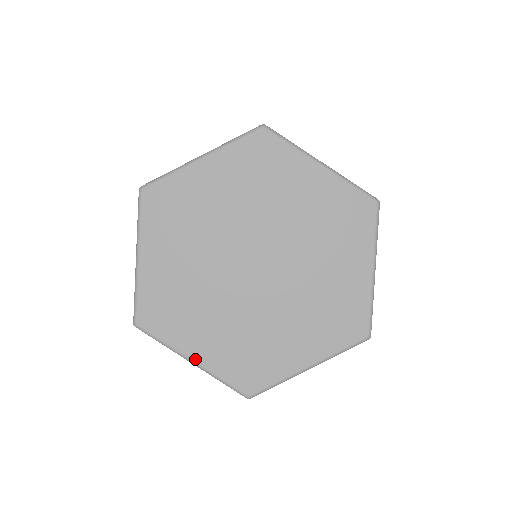
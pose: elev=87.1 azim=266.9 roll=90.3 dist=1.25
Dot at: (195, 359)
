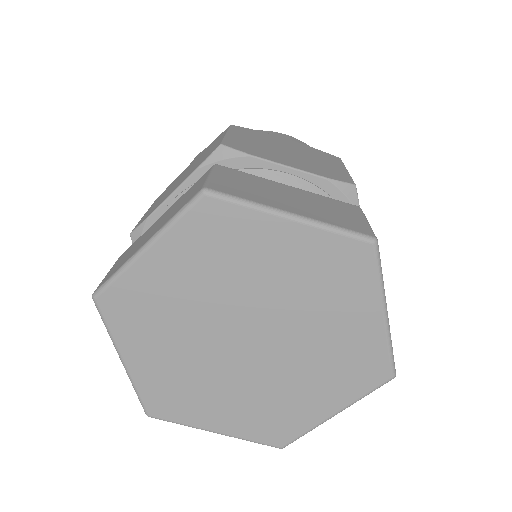
Dot at: (218, 431)
